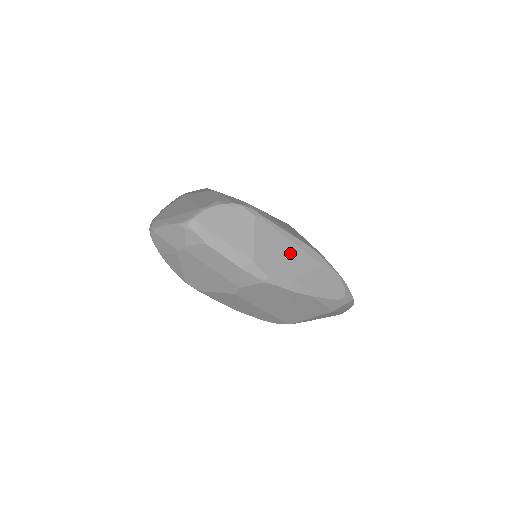
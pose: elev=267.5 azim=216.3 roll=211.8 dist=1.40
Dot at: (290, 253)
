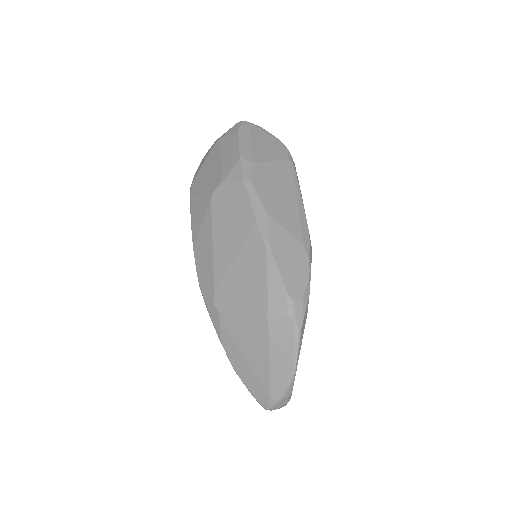
Dot at: (287, 202)
